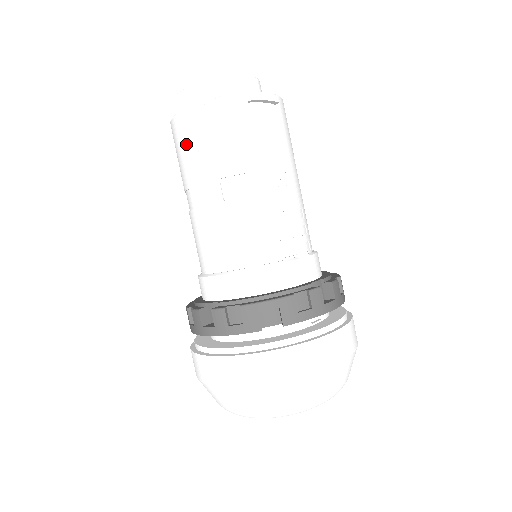
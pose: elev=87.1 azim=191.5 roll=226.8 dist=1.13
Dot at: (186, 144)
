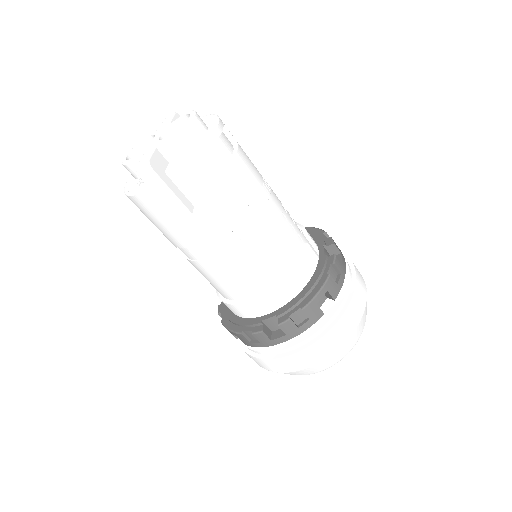
Dot at: (175, 212)
